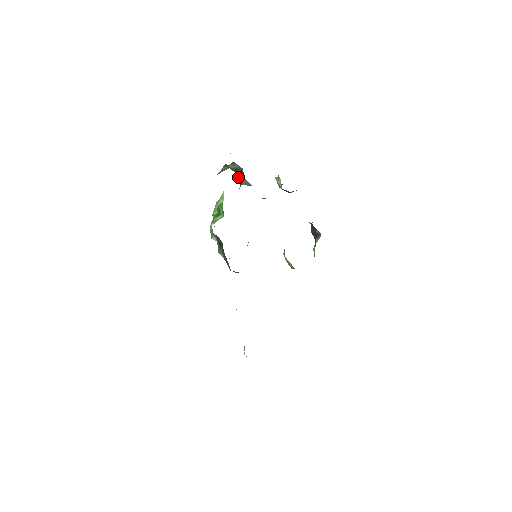
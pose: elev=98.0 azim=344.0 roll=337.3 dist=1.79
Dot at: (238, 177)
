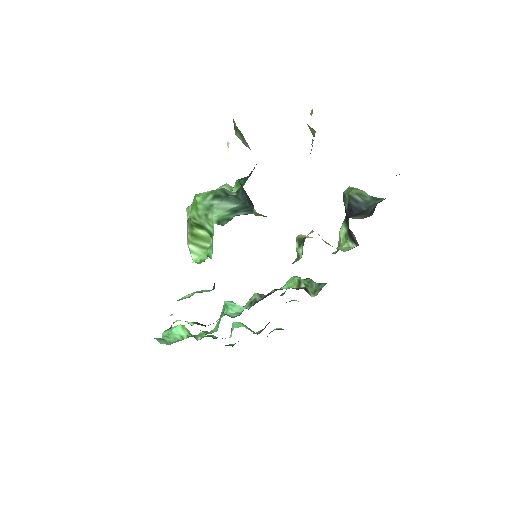
Dot at: occluded
